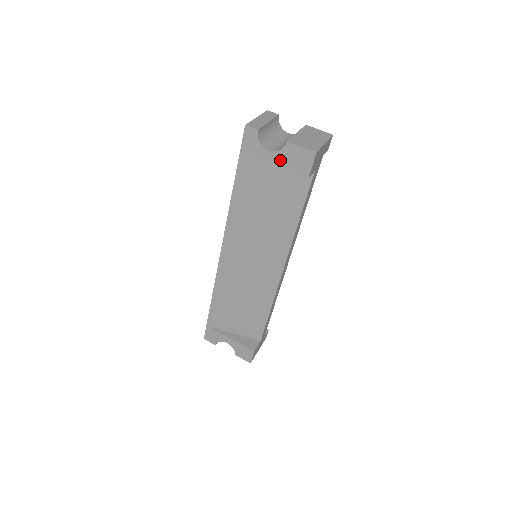
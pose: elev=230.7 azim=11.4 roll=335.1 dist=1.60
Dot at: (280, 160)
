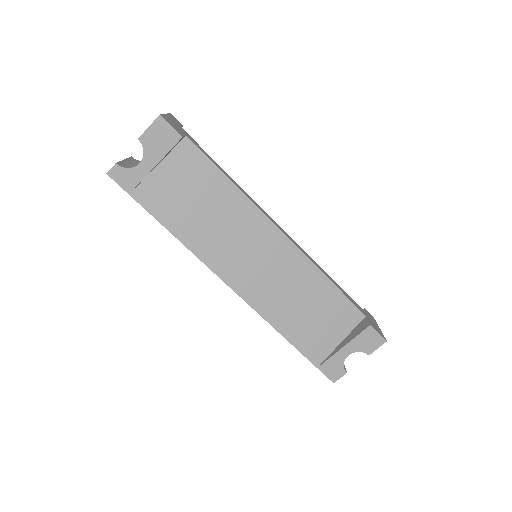
Dot at: (153, 157)
